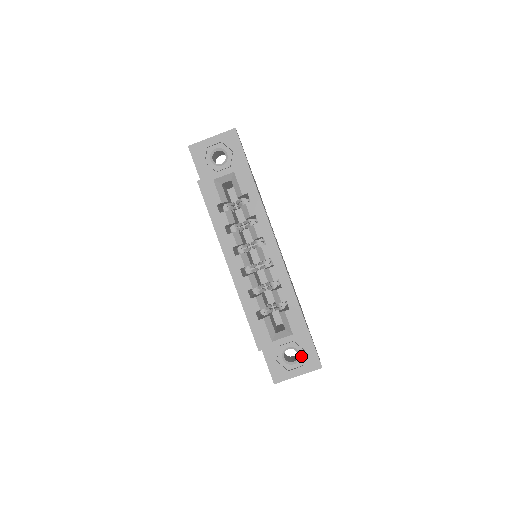
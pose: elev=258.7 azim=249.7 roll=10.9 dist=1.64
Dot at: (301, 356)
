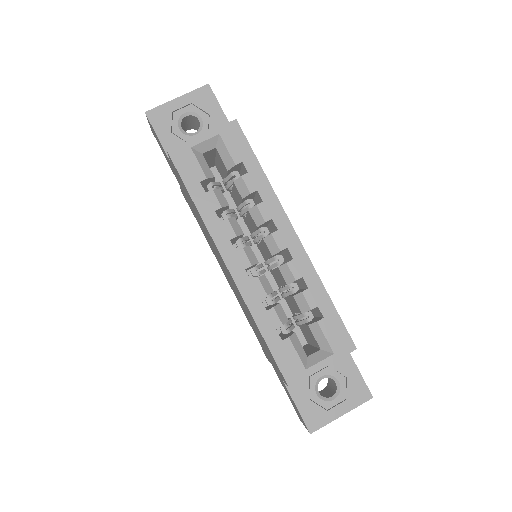
Dot at: (342, 386)
